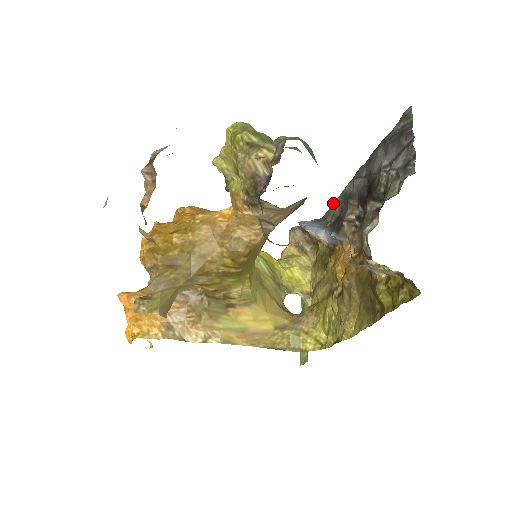
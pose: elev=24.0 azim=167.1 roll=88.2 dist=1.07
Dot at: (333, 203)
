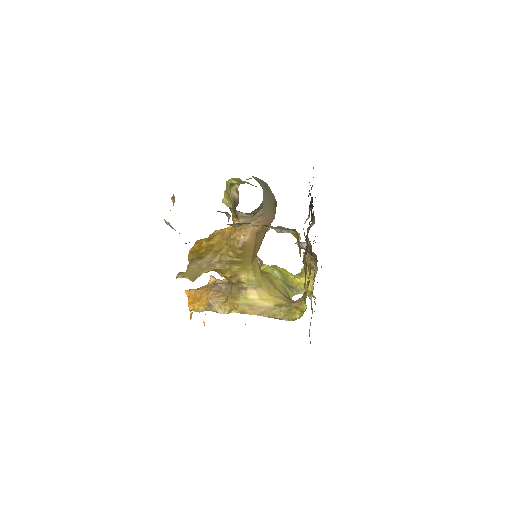
Dot at: occluded
